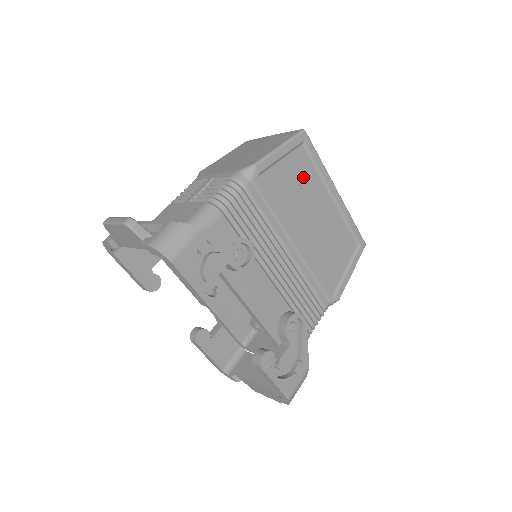
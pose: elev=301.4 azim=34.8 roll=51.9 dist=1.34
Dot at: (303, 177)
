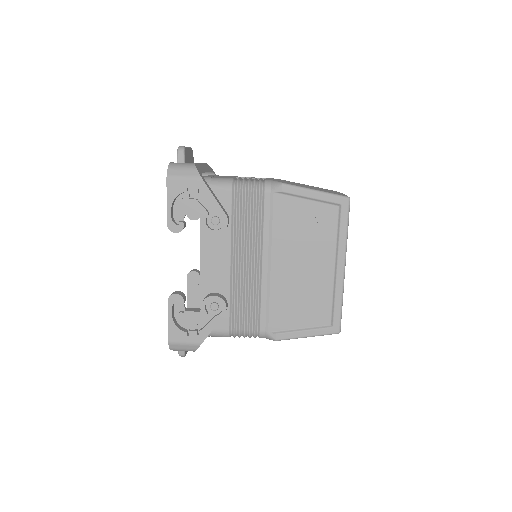
Dot at: (319, 228)
